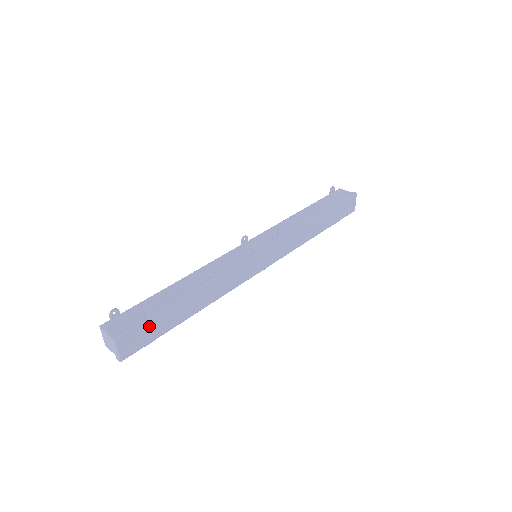
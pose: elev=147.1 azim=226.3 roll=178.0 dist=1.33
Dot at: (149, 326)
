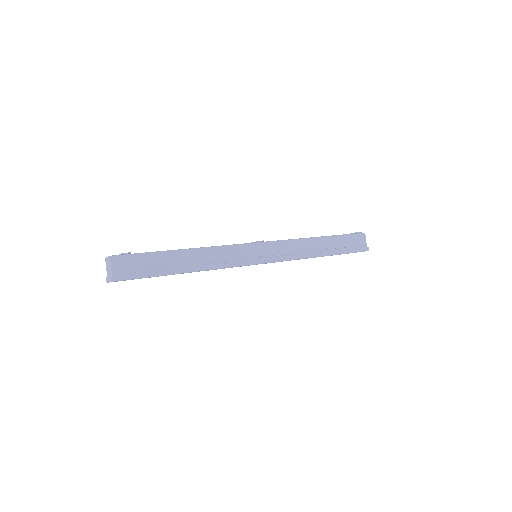
Dot at: occluded
